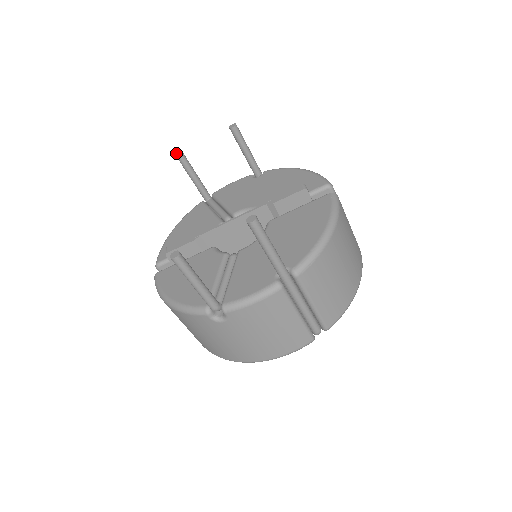
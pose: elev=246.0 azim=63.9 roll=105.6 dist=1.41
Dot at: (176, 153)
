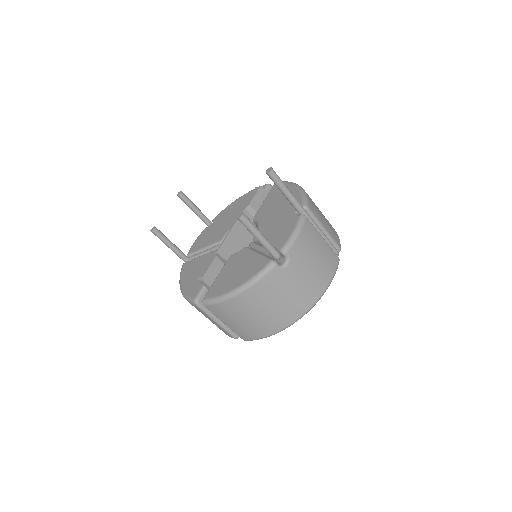
Dot at: (150, 230)
